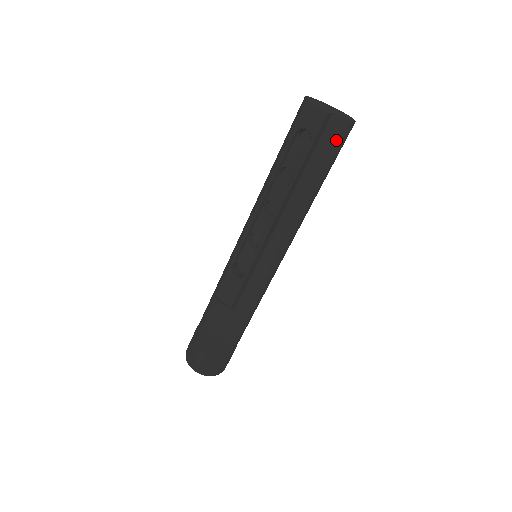
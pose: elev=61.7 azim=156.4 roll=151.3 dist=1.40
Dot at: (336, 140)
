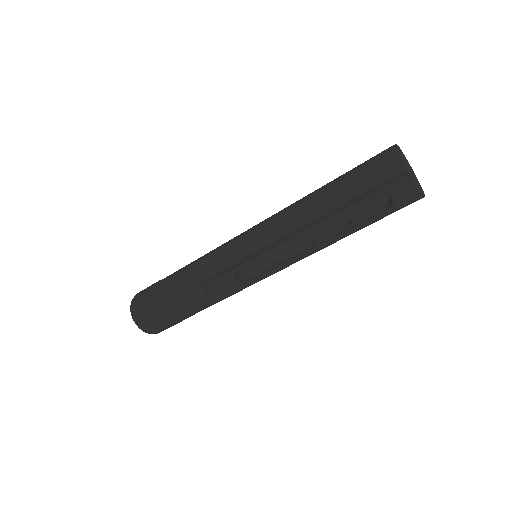
Dot at: (402, 207)
